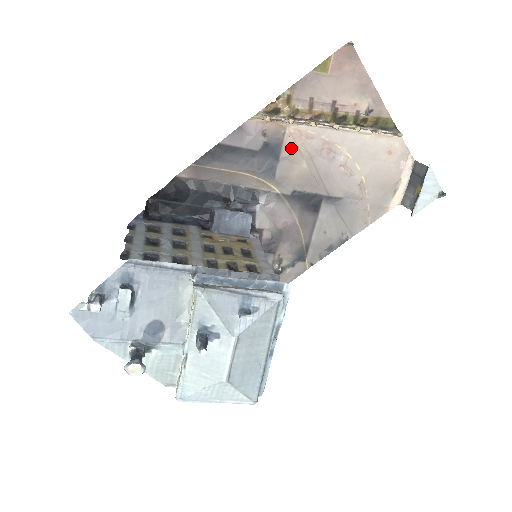
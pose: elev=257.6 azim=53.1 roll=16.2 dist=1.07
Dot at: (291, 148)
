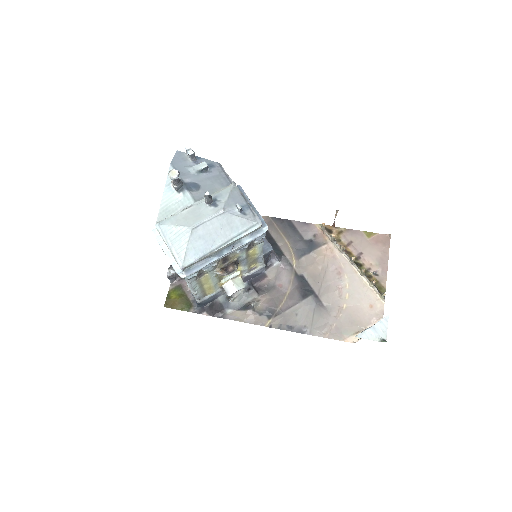
Dot at: (321, 253)
